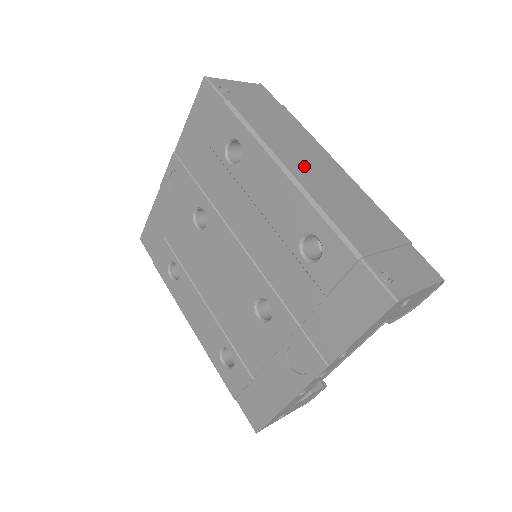
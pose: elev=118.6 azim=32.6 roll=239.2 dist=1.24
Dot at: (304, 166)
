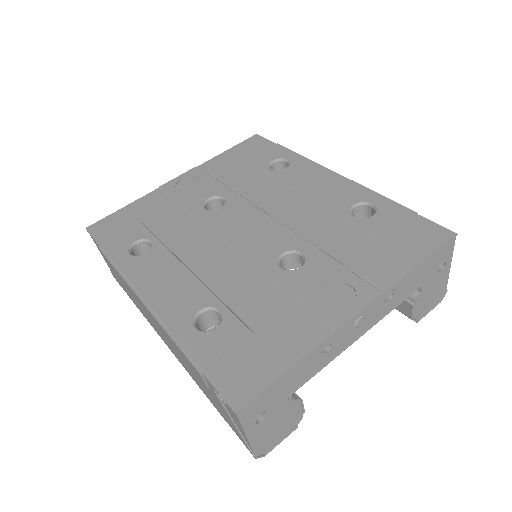
Dot at: occluded
